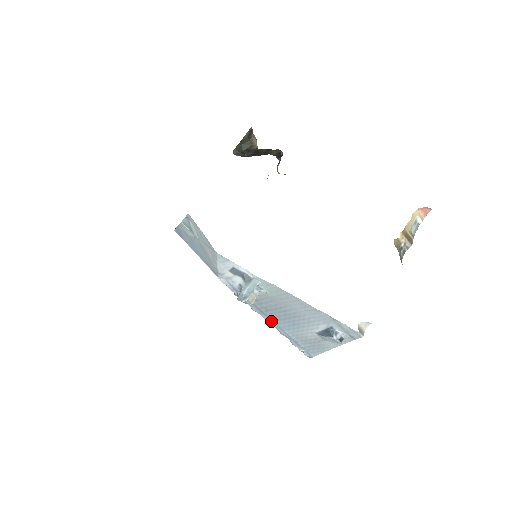
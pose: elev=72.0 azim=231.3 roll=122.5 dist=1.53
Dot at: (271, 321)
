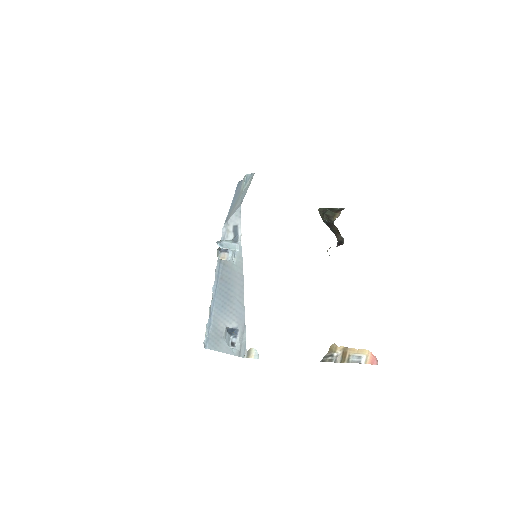
Dot at: (215, 290)
